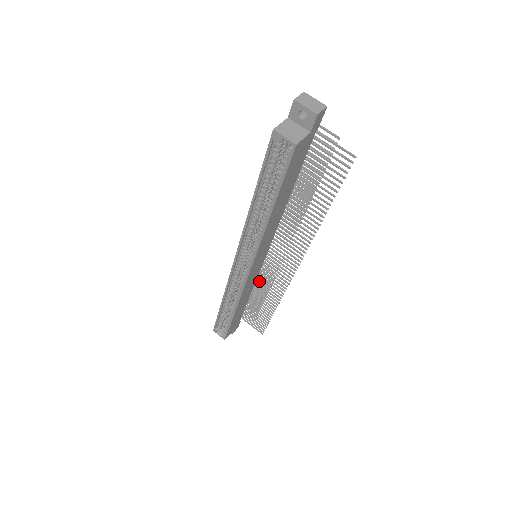
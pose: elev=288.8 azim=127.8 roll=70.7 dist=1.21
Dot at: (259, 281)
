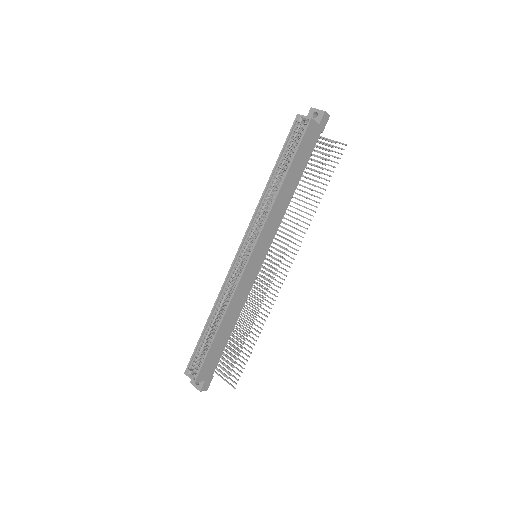
Dot at: (249, 304)
